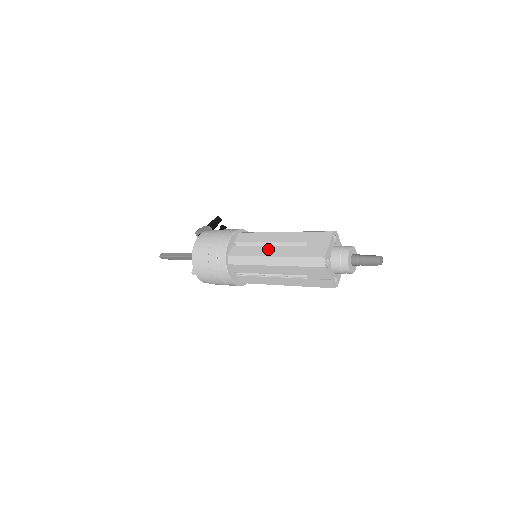
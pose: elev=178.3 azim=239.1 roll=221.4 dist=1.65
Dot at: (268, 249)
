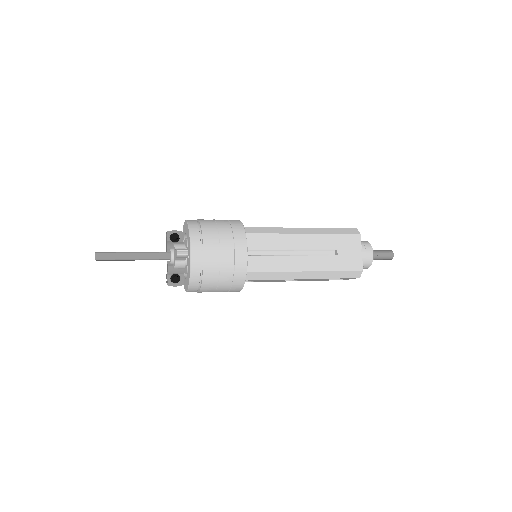
Dot at: occluded
